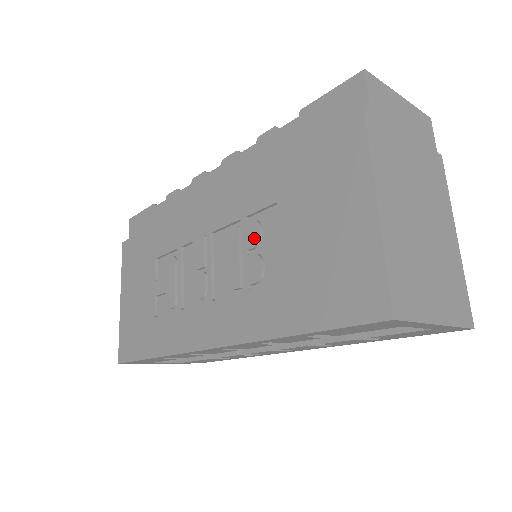
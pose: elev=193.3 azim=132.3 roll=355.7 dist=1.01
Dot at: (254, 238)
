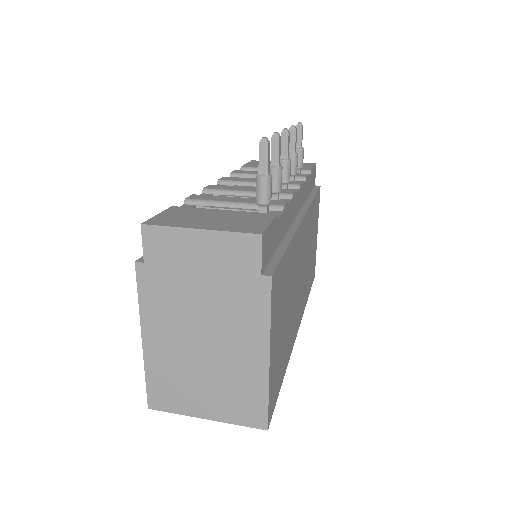
Dot at: occluded
